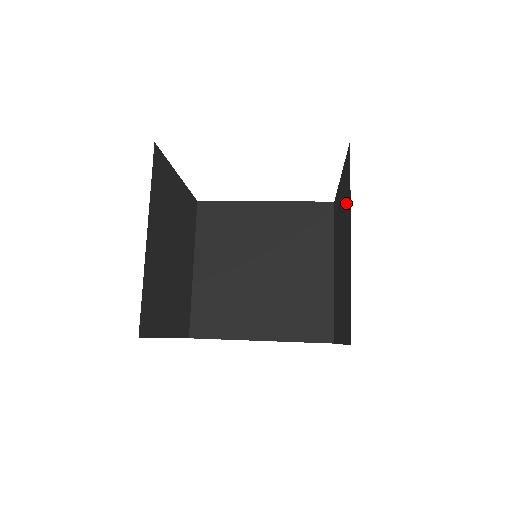
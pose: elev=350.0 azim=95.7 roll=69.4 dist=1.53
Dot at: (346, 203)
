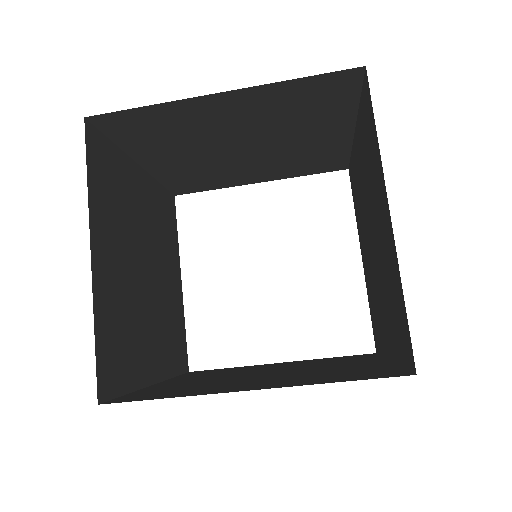
Dot at: (356, 186)
